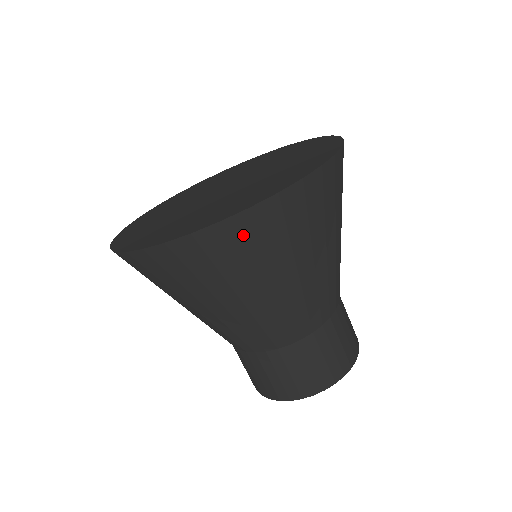
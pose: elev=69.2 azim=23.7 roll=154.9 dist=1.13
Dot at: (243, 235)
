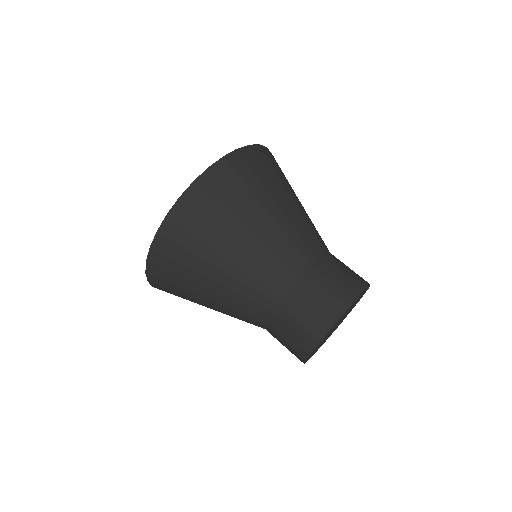
Dot at: (168, 249)
